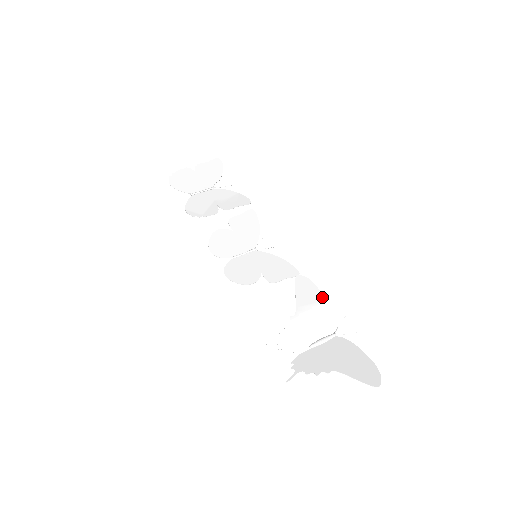
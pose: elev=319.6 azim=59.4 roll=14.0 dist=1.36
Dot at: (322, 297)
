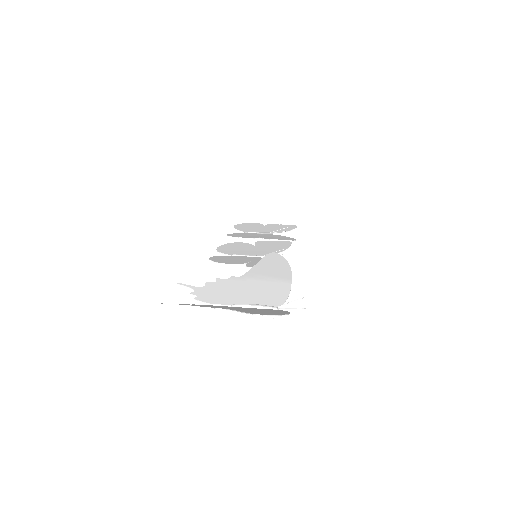
Dot at: (289, 276)
